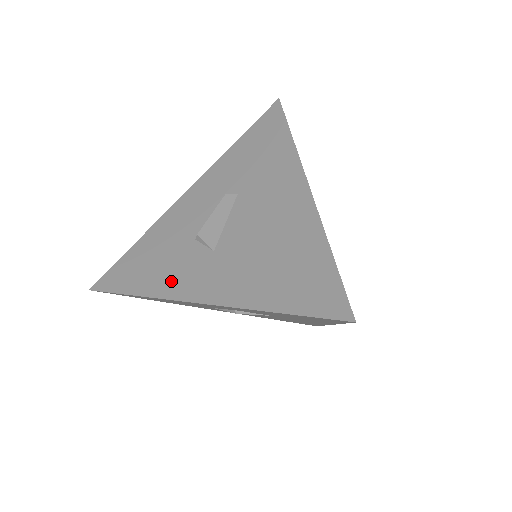
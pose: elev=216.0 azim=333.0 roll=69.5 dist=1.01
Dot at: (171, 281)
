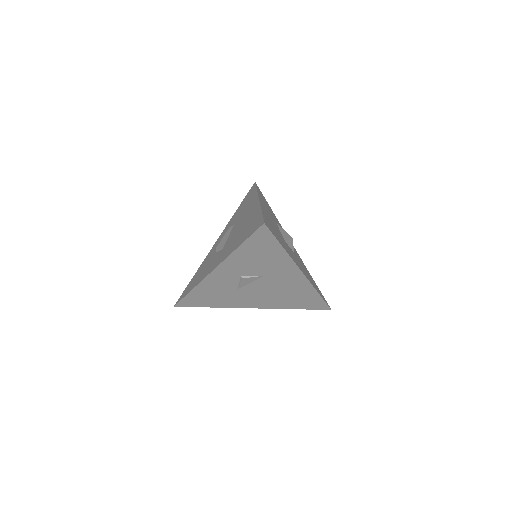
Dot at: (205, 273)
